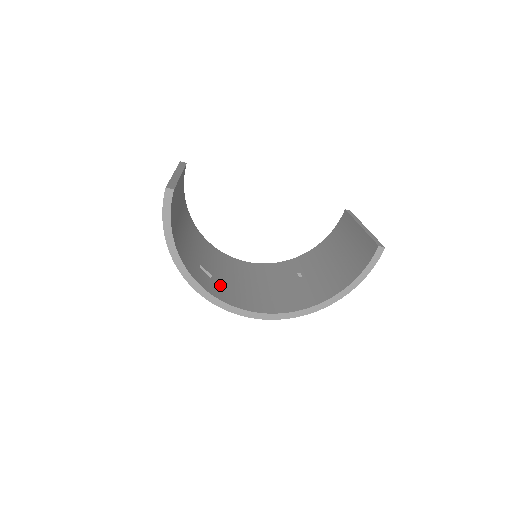
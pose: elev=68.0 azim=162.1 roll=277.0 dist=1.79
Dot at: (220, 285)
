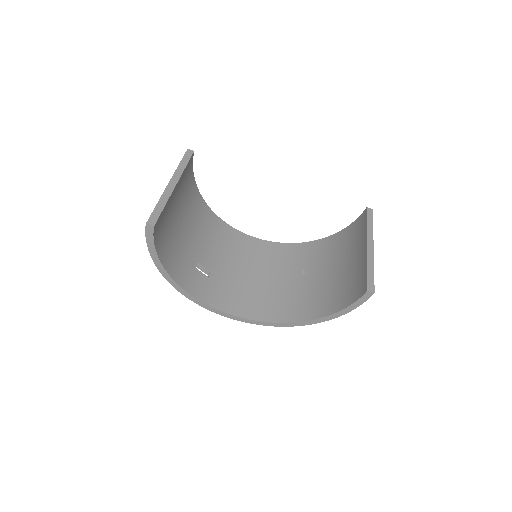
Dot at: (216, 283)
